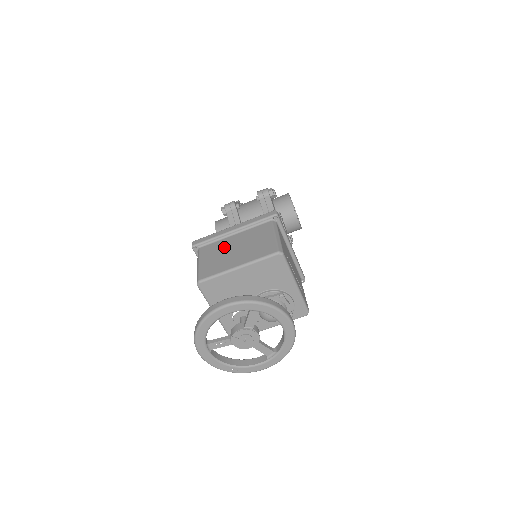
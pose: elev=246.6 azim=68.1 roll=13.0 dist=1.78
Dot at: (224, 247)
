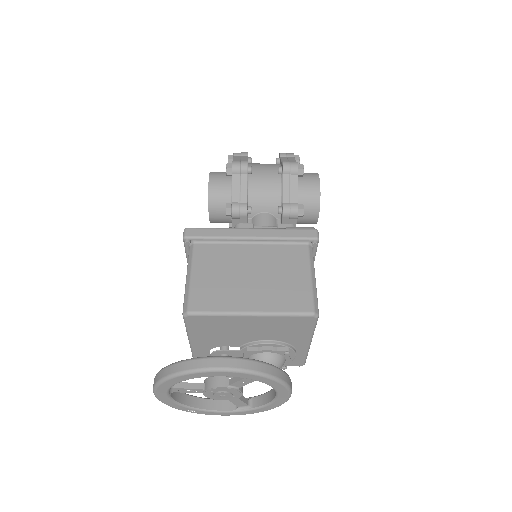
Dot at: (233, 262)
